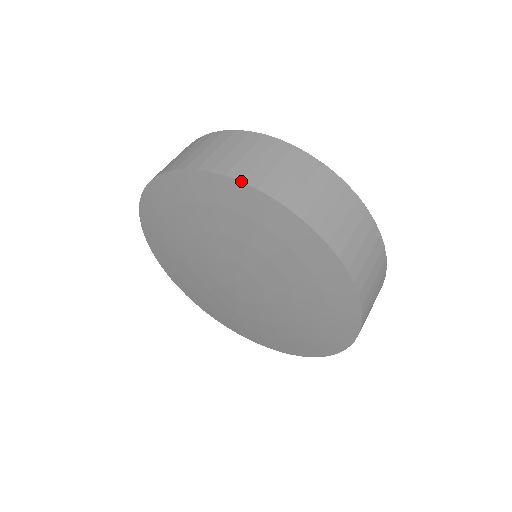
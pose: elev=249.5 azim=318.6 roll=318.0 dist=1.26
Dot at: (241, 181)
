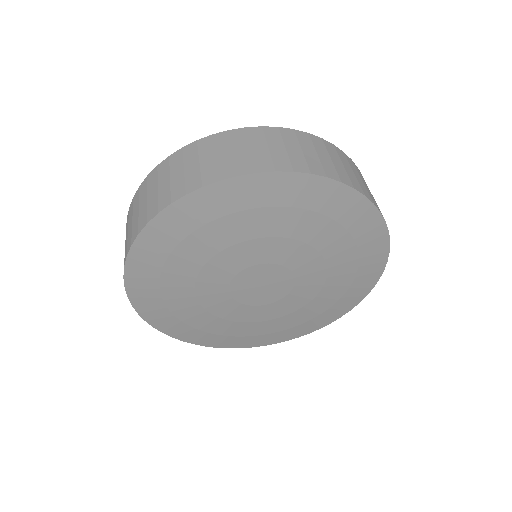
Dot at: (365, 195)
